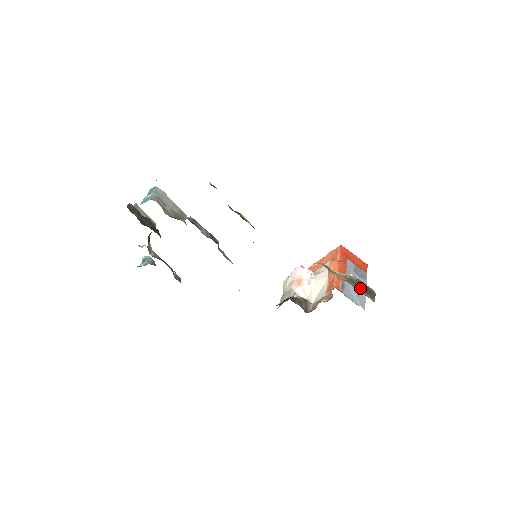
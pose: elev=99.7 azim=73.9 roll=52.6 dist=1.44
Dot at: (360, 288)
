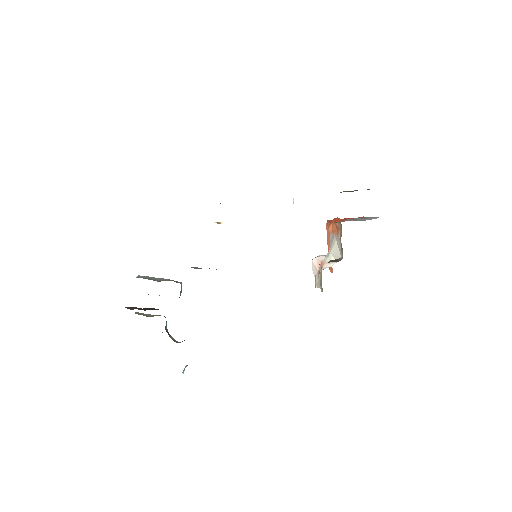
Dot at: occluded
